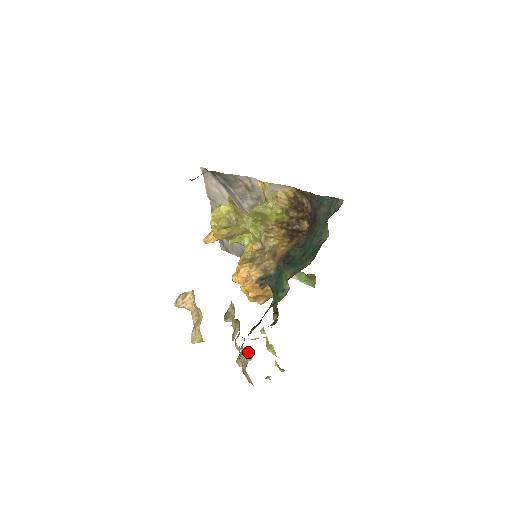
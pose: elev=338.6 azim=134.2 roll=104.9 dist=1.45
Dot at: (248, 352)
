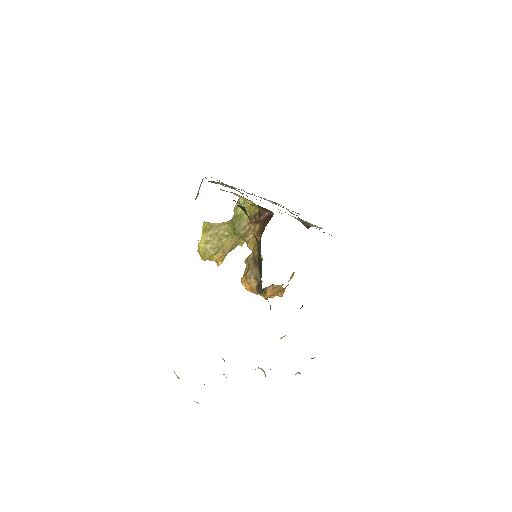
Dot at: (262, 370)
